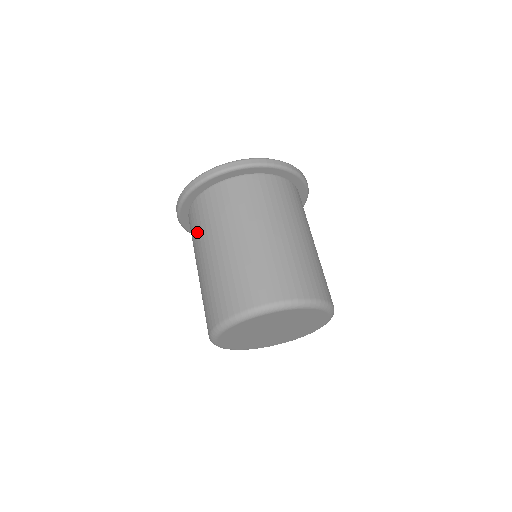
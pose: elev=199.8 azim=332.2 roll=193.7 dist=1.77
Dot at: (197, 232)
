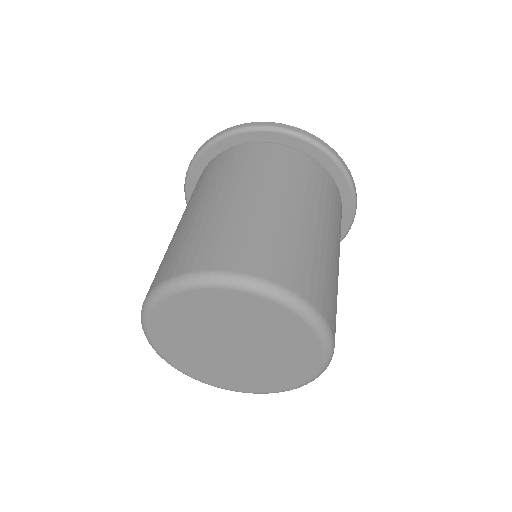
Dot at: (216, 175)
